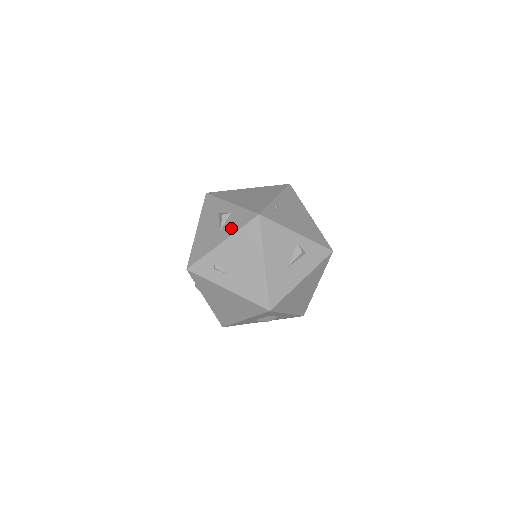
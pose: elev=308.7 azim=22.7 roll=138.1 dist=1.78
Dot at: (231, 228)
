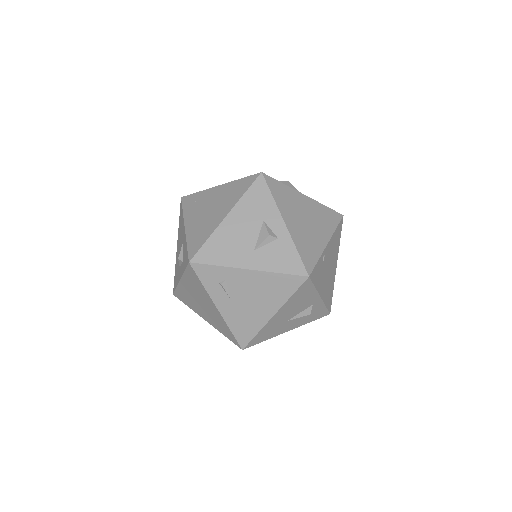
Dot at: (269, 261)
